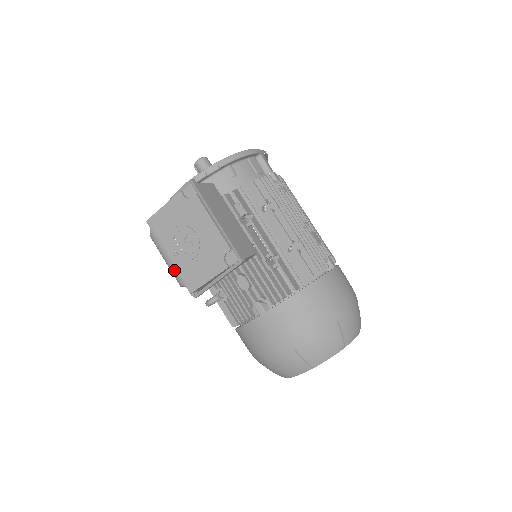
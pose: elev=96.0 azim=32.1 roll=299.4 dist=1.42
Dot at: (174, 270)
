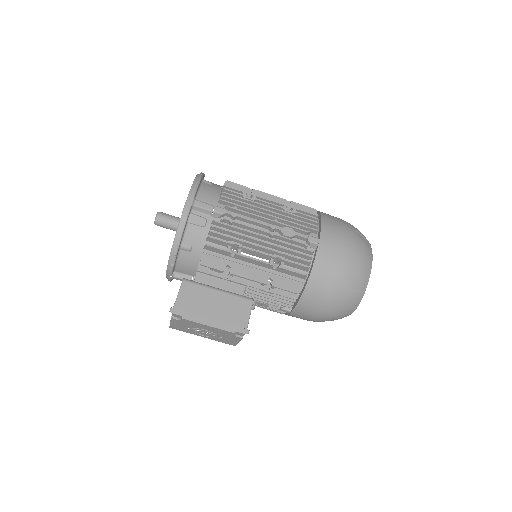
Dot at: occluded
